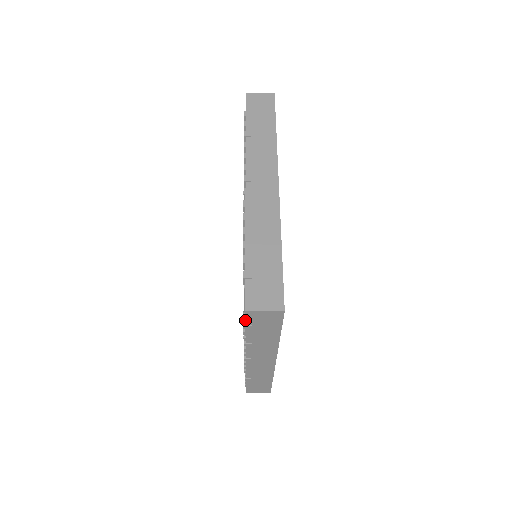
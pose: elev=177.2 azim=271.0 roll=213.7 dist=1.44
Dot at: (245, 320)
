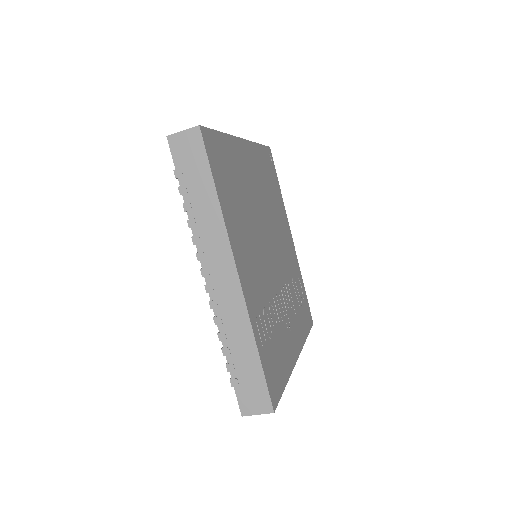
Dot at: (172, 157)
